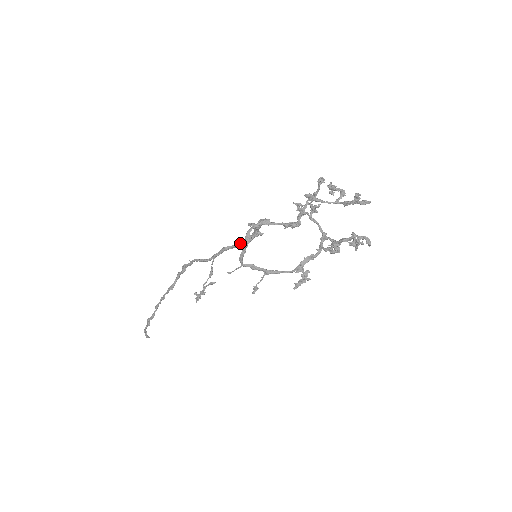
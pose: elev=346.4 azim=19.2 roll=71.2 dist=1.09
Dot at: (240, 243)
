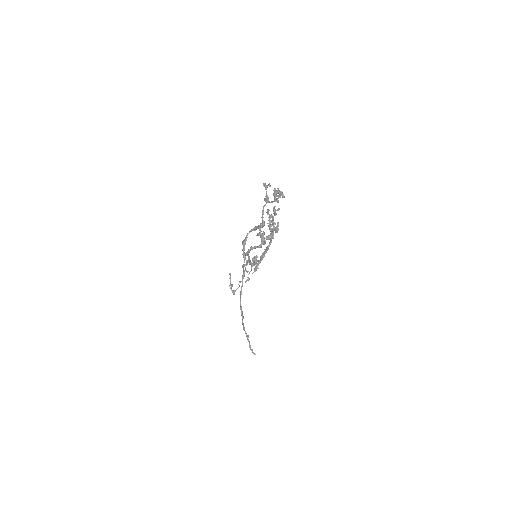
Dot at: (252, 247)
